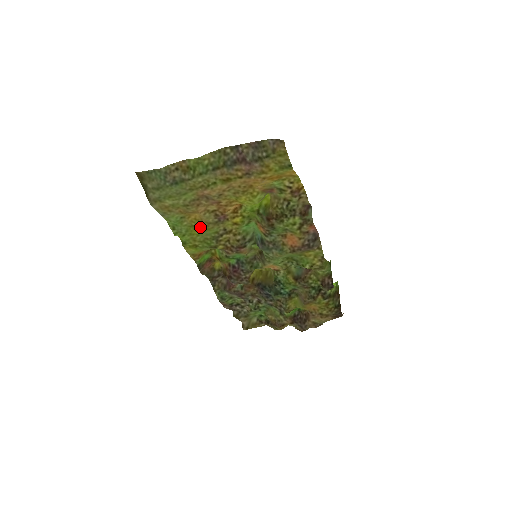
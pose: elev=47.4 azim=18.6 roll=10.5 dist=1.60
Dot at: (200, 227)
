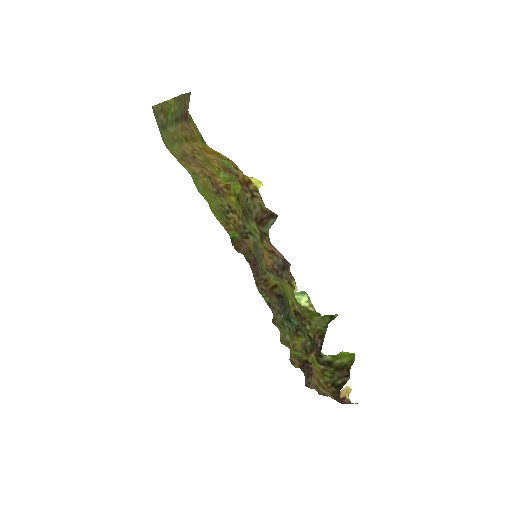
Dot at: (208, 192)
